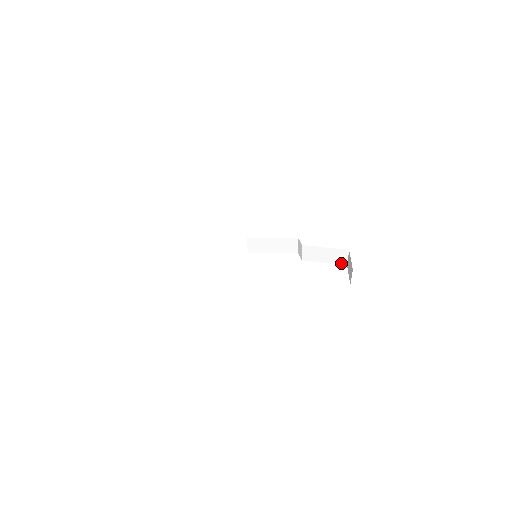
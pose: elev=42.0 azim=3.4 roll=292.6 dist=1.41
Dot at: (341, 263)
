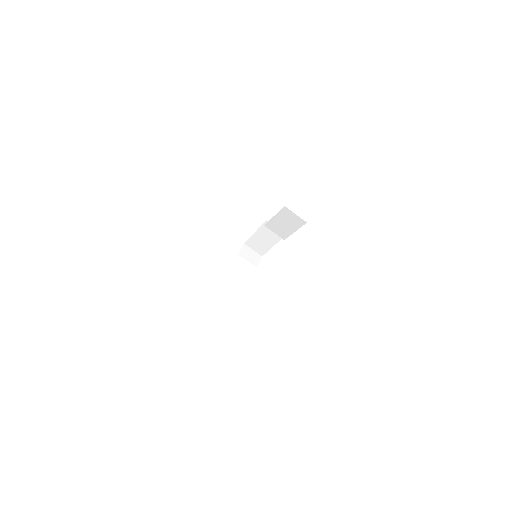
Dot at: (302, 223)
